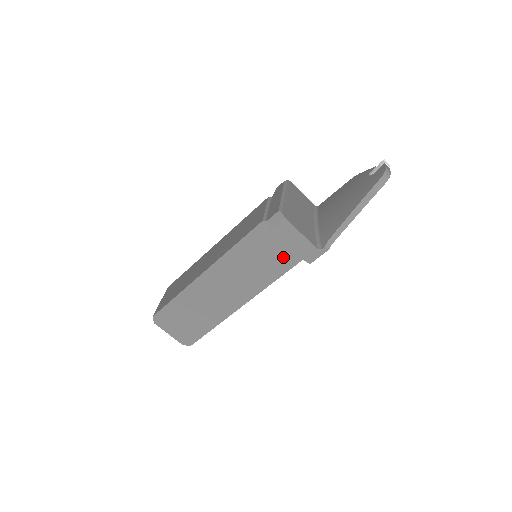
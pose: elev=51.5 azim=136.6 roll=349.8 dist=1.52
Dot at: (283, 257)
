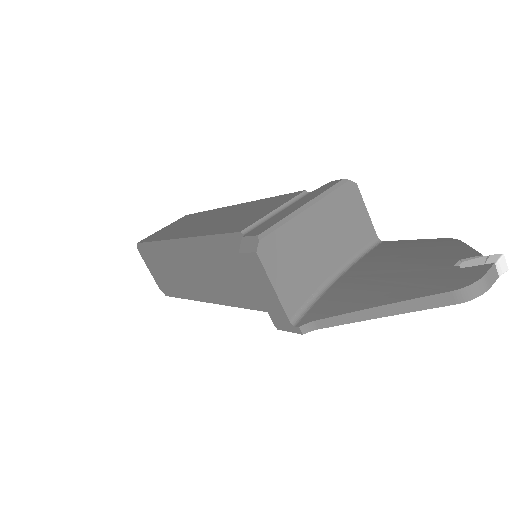
Dot at: (257, 292)
